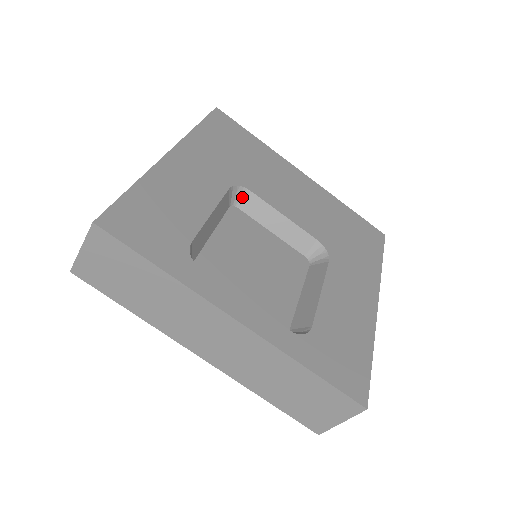
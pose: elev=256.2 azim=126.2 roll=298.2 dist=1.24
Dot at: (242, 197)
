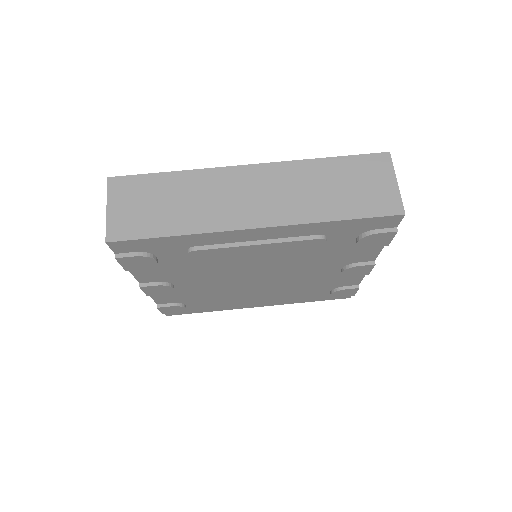
Dot at: occluded
